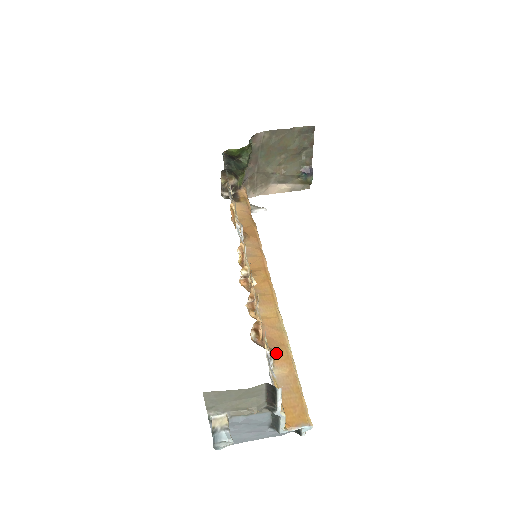
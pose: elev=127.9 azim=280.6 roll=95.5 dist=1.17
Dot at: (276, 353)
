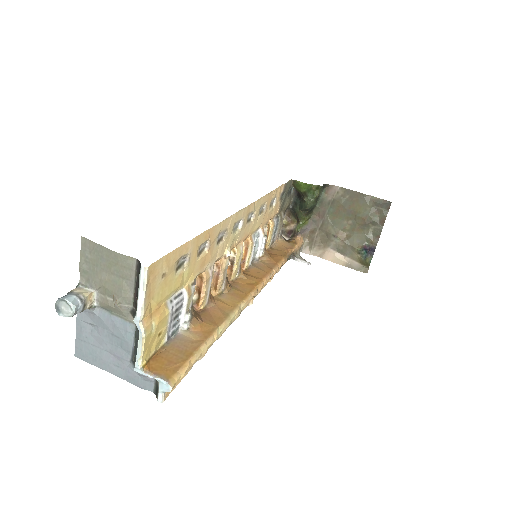
Dot at: (202, 323)
